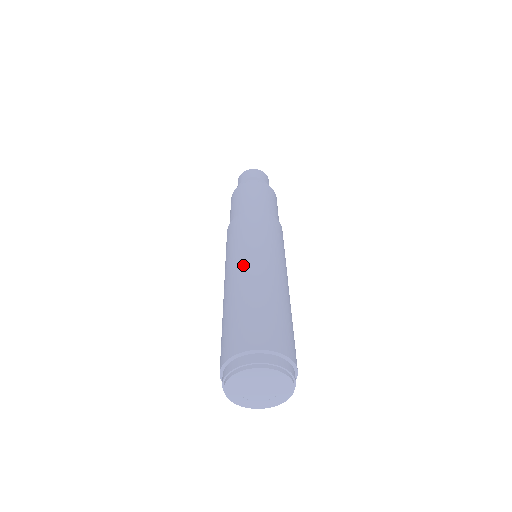
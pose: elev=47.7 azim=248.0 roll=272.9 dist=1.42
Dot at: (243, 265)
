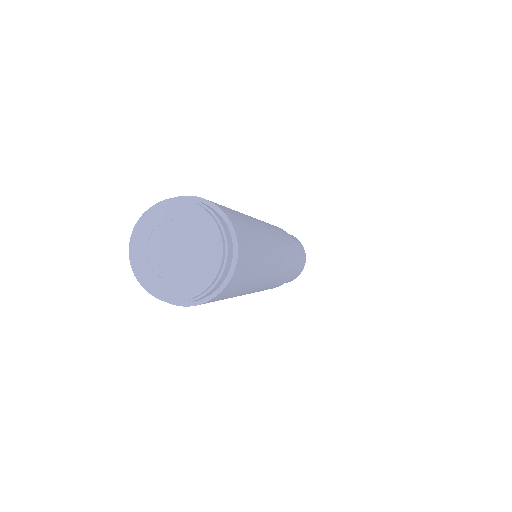
Dot at: occluded
